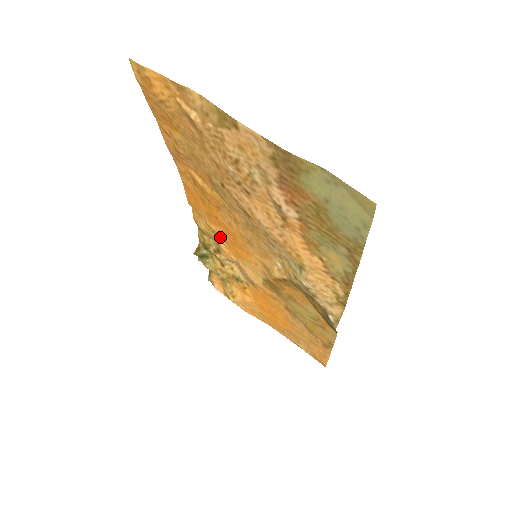
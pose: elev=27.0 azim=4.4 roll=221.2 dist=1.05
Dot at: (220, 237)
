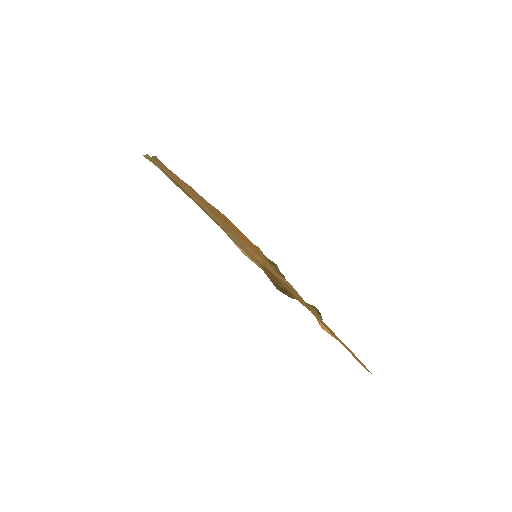
Dot at: (262, 258)
